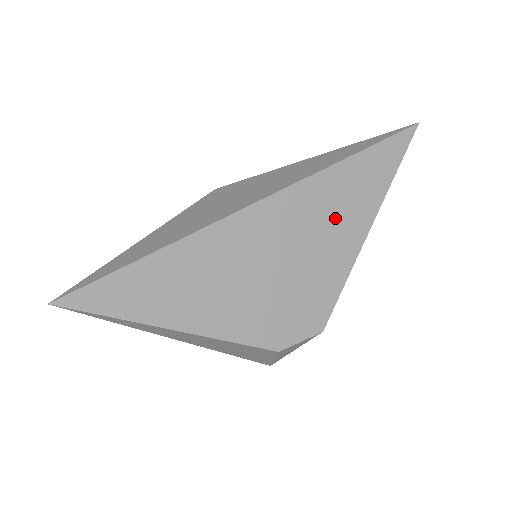
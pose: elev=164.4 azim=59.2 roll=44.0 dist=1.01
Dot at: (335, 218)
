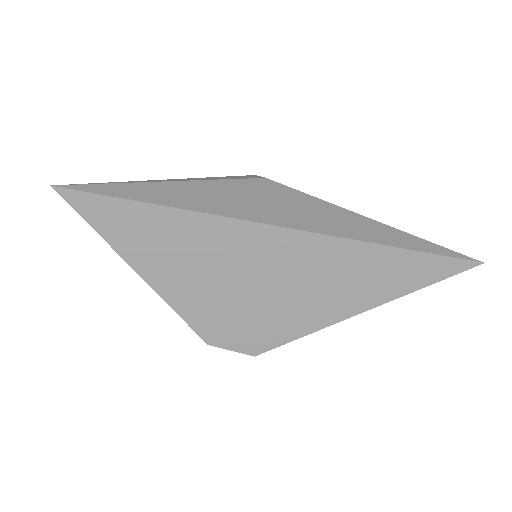
Dot at: (336, 285)
